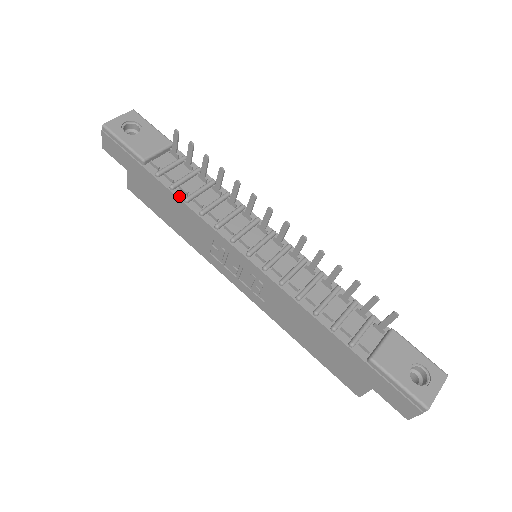
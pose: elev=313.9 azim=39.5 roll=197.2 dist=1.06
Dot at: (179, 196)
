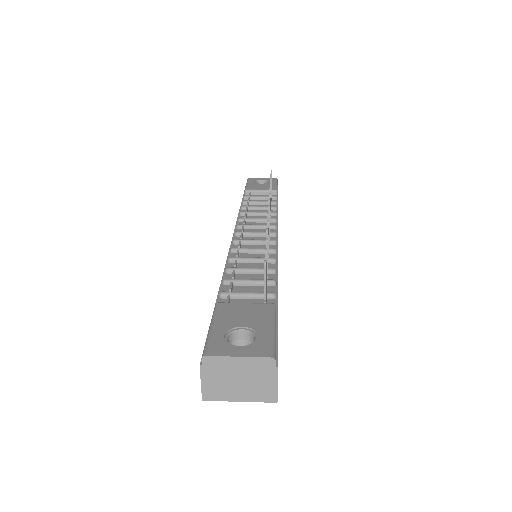
Dot at: occluded
